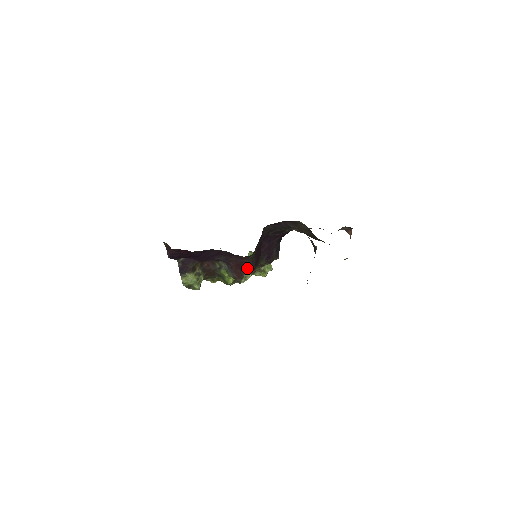
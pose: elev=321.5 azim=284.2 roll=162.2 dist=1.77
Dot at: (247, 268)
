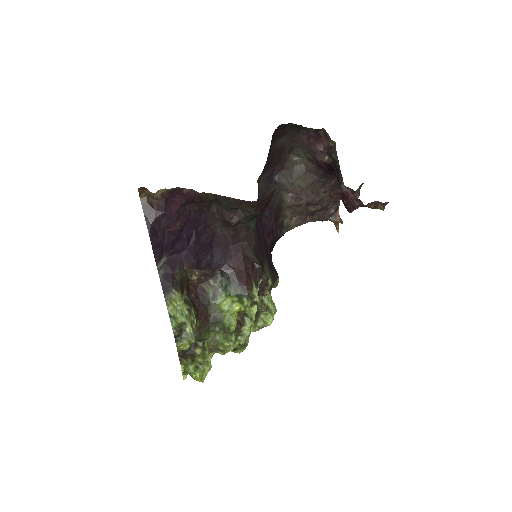
Dot at: (253, 270)
